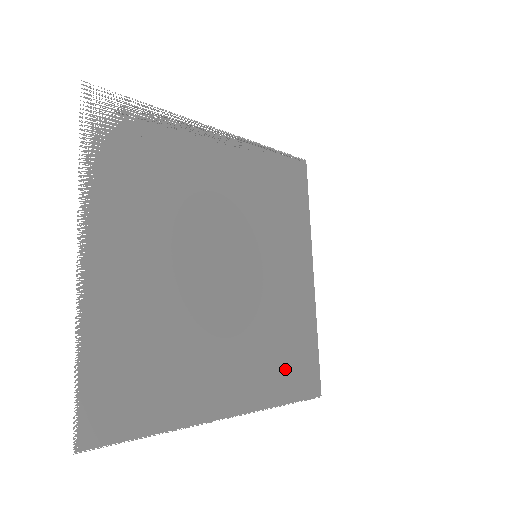
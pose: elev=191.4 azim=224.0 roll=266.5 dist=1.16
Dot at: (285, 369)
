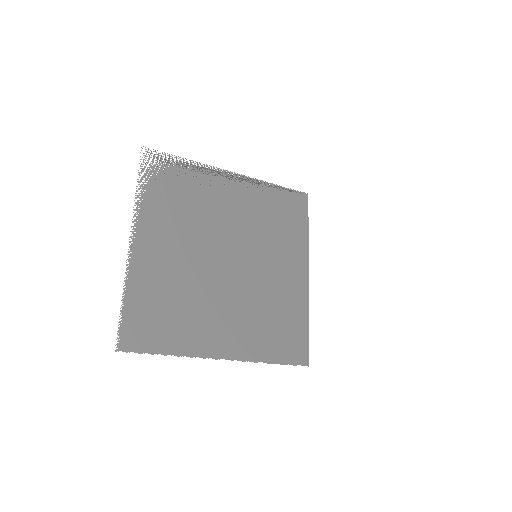
Dot at: (275, 338)
